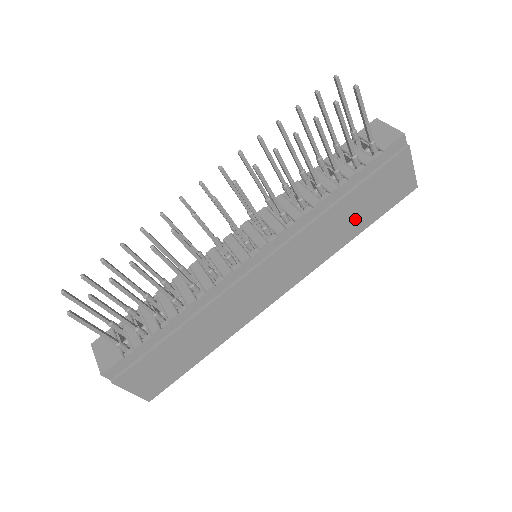
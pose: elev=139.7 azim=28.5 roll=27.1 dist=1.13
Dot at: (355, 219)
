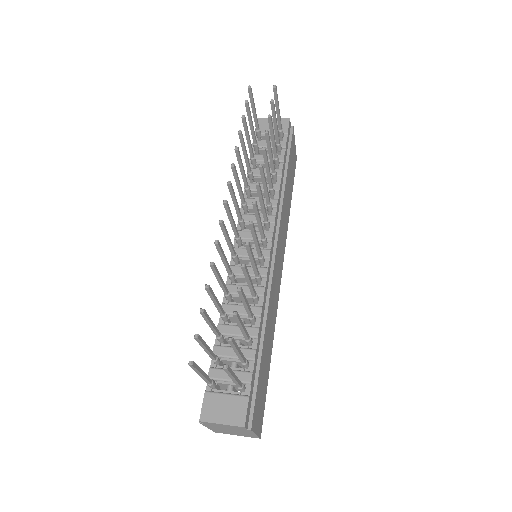
Dot at: (289, 194)
